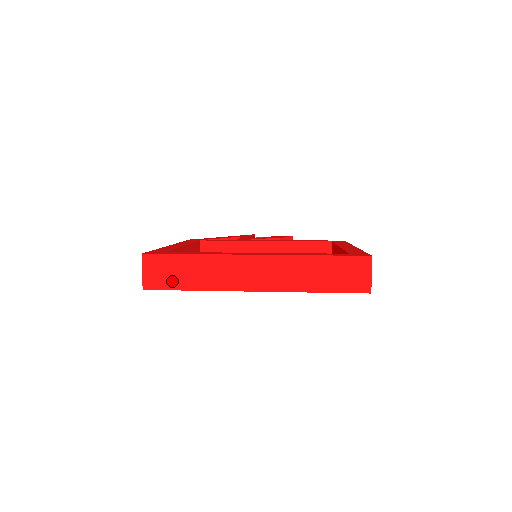
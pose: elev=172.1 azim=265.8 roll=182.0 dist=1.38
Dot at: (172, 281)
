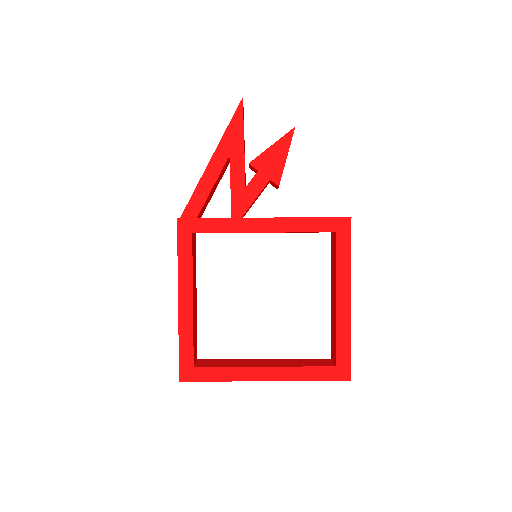
Dot at: occluded
